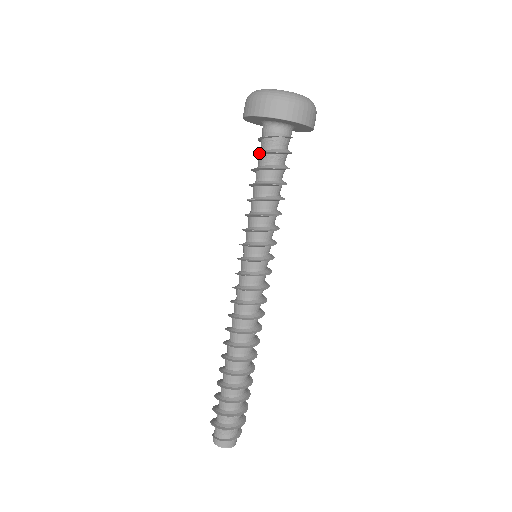
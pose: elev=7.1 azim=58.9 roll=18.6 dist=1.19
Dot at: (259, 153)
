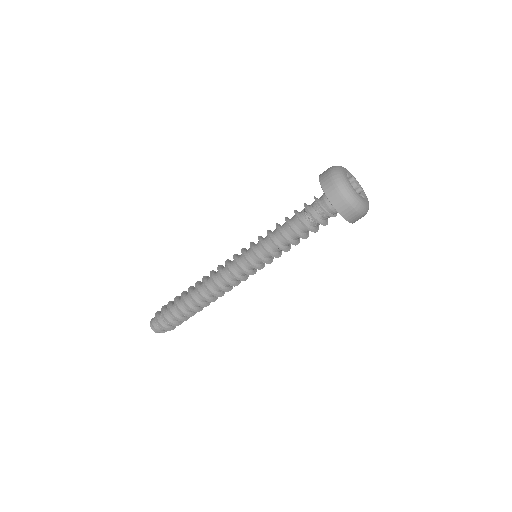
Dot at: (319, 223)
